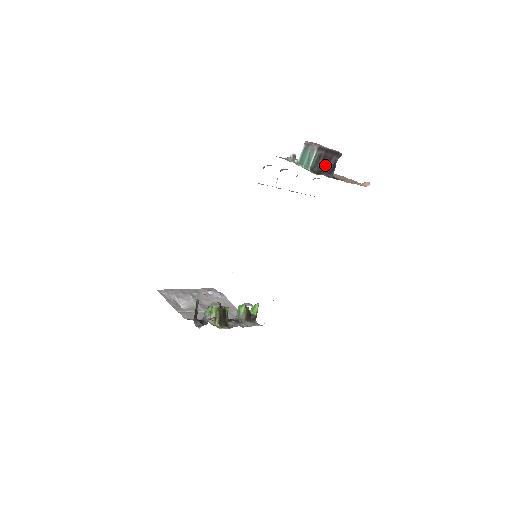
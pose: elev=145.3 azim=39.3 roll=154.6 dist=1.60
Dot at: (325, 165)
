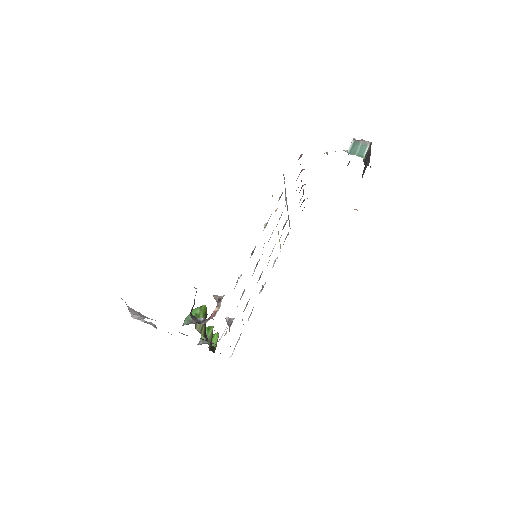
Dot at: (365, 164)
